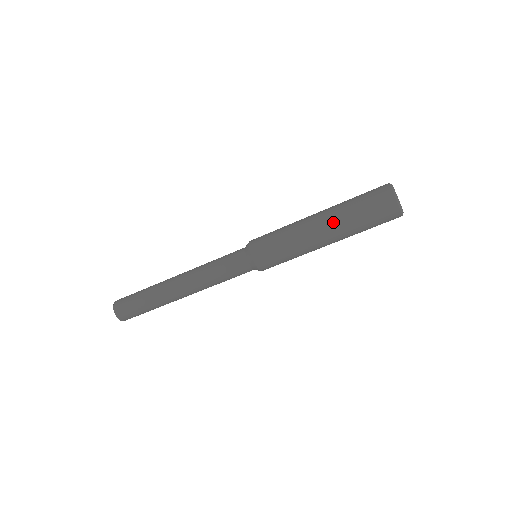
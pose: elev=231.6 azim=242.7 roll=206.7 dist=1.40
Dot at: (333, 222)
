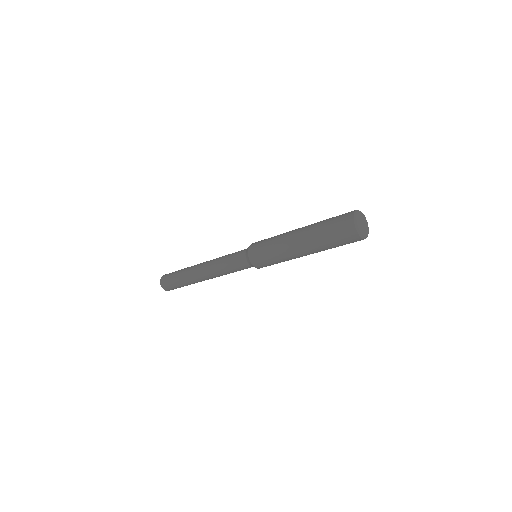
Dot at: (315, 252)
